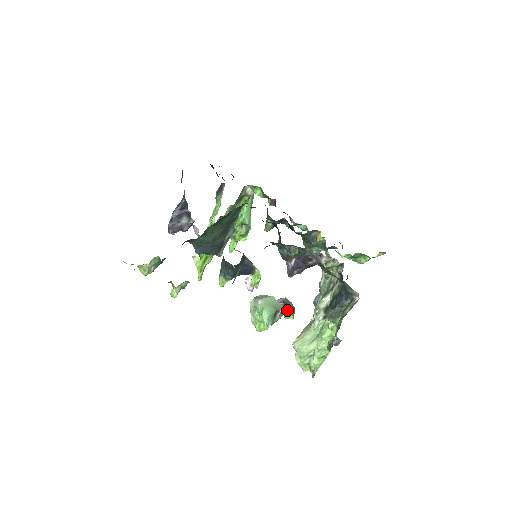
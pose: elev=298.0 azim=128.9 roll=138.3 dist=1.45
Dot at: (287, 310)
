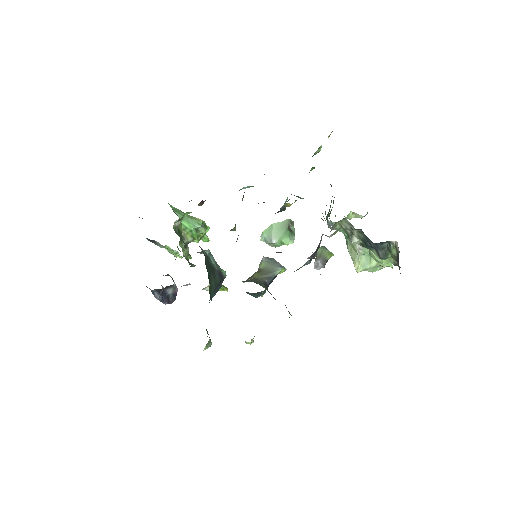
Dot at: occluded
